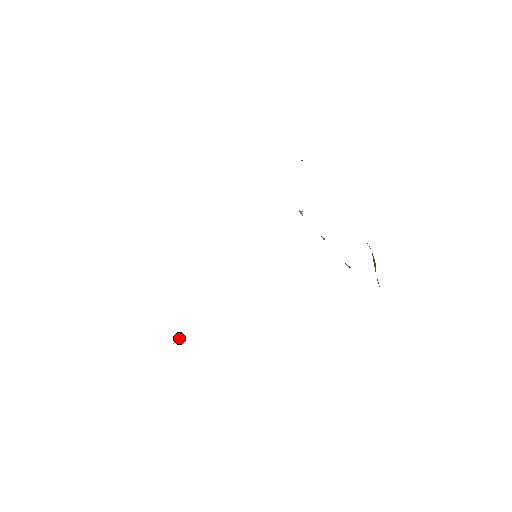
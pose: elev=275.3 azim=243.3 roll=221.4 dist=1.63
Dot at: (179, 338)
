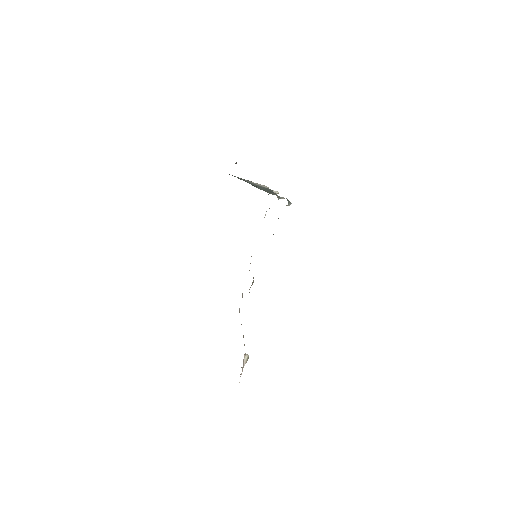
Dot at: (247, 357)
